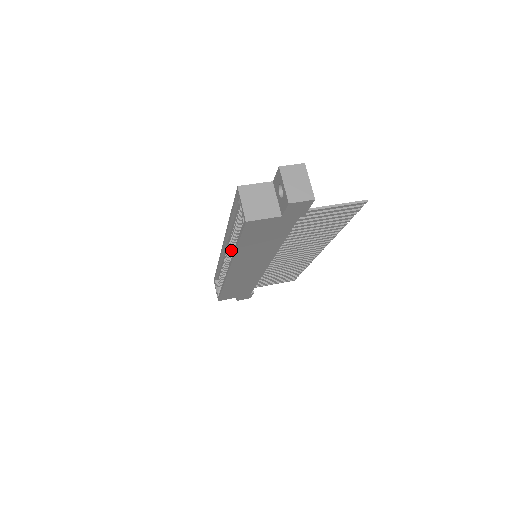
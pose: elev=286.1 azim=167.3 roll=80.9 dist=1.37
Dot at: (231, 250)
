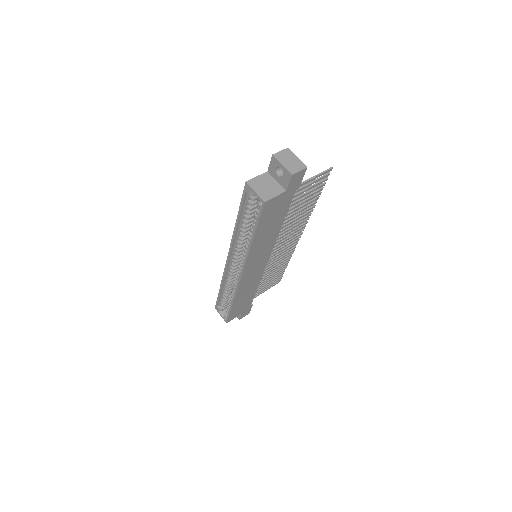
Dot at: (238, 255)
